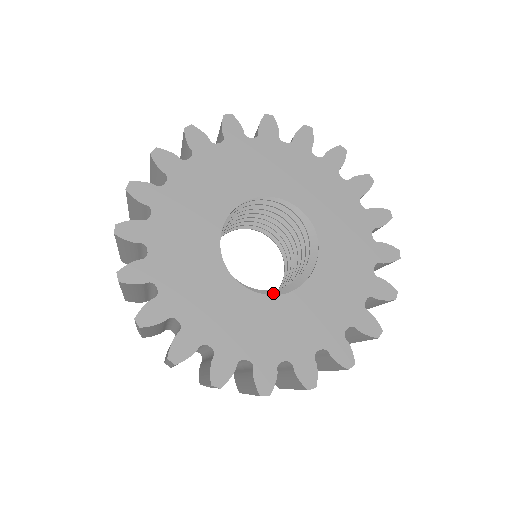
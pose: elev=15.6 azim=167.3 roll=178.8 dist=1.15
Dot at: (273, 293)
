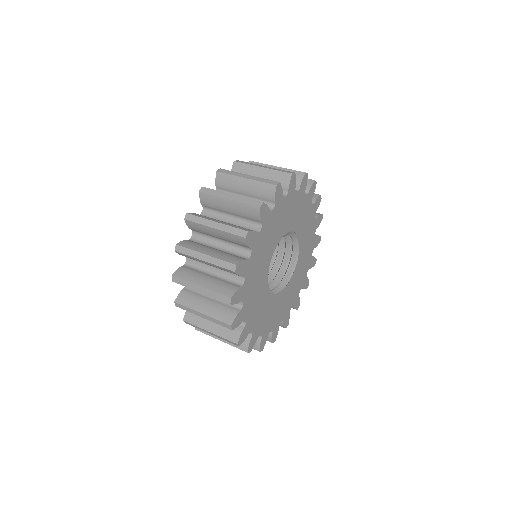
Dot at: (292, 267)
